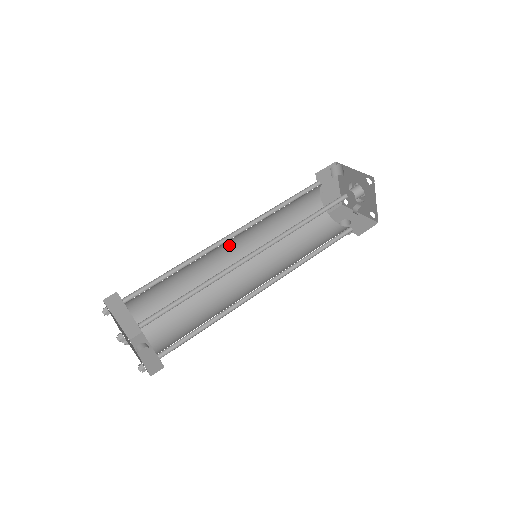
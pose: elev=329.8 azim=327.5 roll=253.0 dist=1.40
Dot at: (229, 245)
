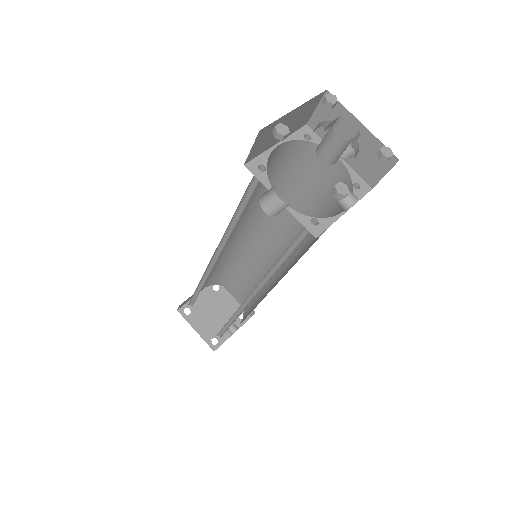
Dot at: occluded
